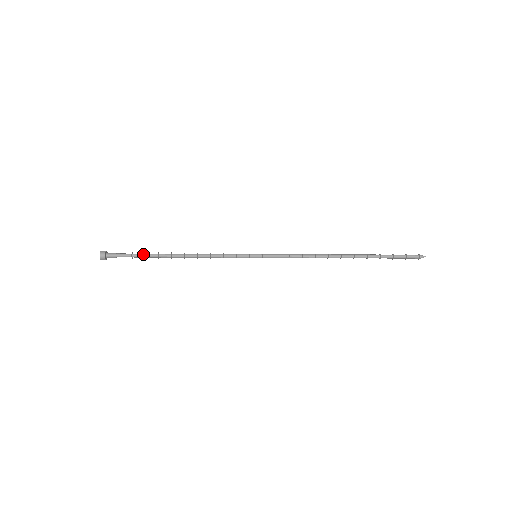
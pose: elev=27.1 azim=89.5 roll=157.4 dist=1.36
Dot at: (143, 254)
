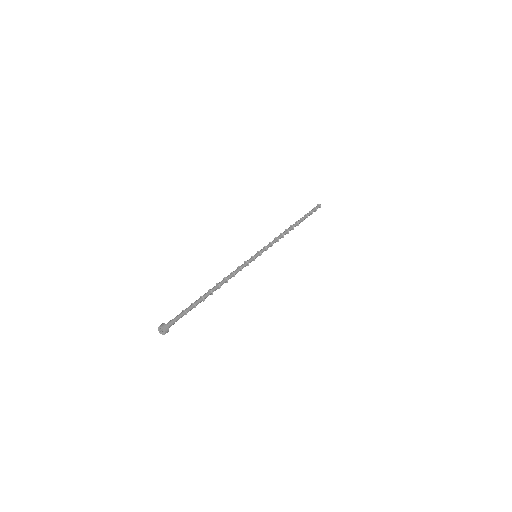
Dot at: occluded
